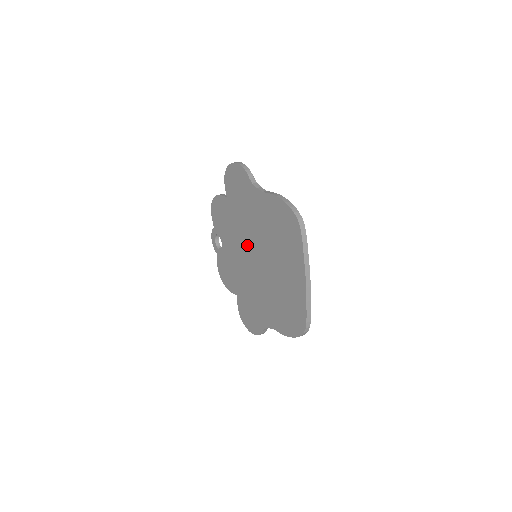
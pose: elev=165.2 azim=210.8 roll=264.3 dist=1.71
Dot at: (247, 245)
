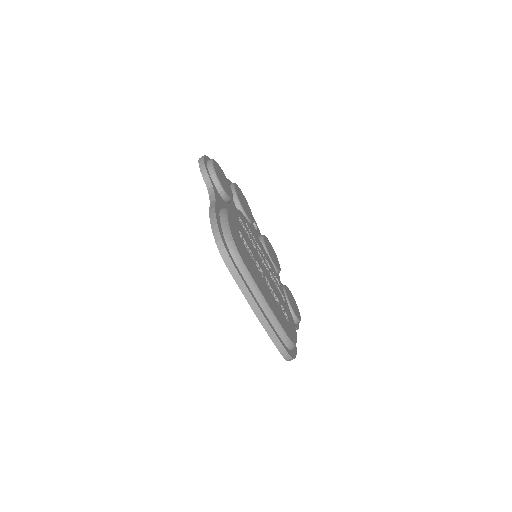
Dot at: occluded
